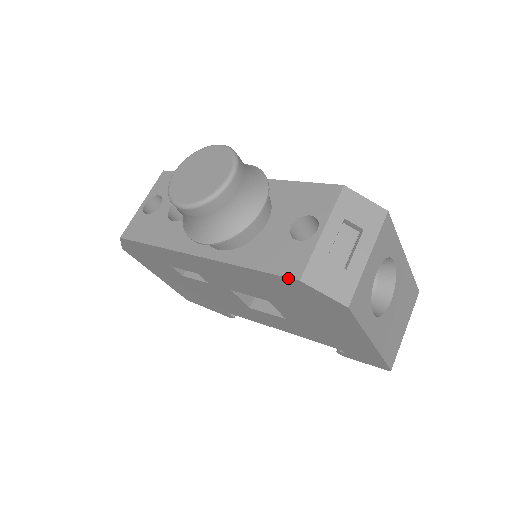
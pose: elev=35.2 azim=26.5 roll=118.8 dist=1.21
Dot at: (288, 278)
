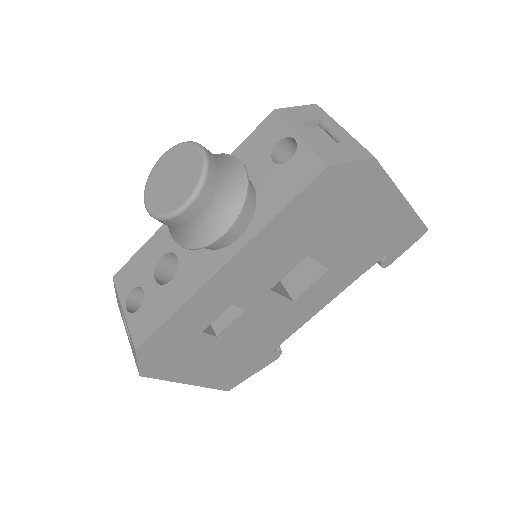
Dot at: (318, 177)
